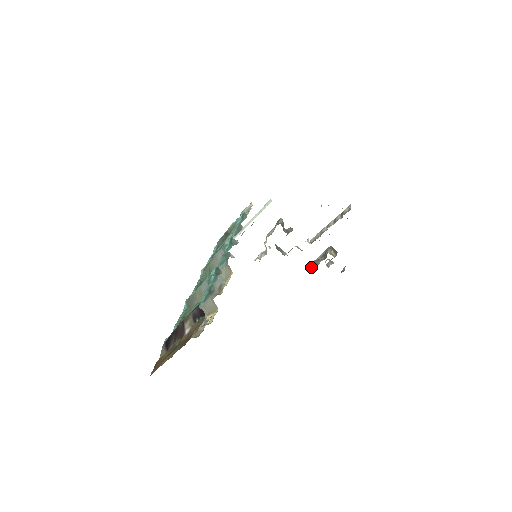
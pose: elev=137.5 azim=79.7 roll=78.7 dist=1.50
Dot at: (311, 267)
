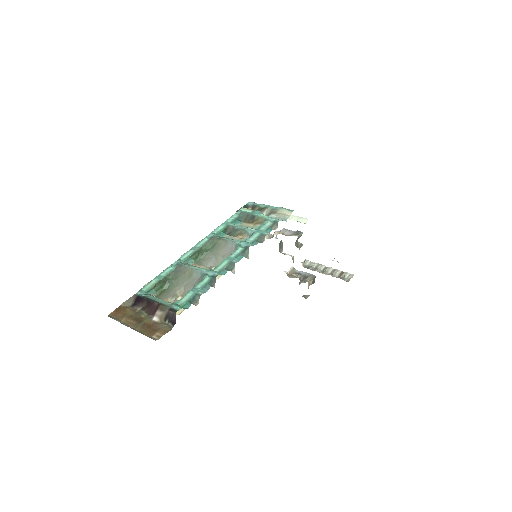
Dot at: (289, 274)
